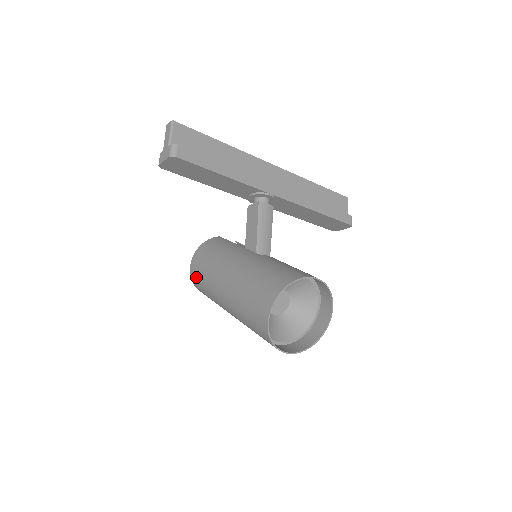
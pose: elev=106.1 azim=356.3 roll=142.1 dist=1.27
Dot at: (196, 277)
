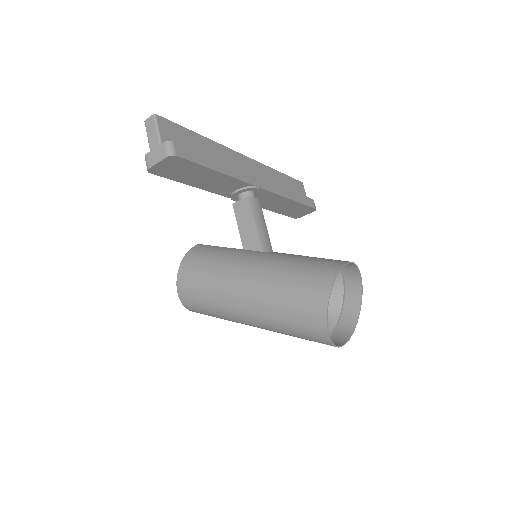
Dot at: (190, 294)
